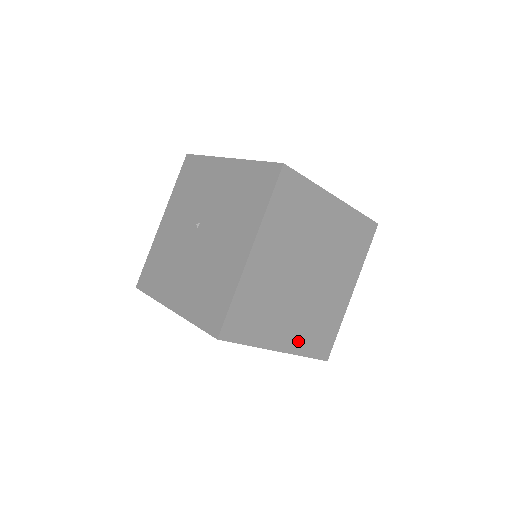
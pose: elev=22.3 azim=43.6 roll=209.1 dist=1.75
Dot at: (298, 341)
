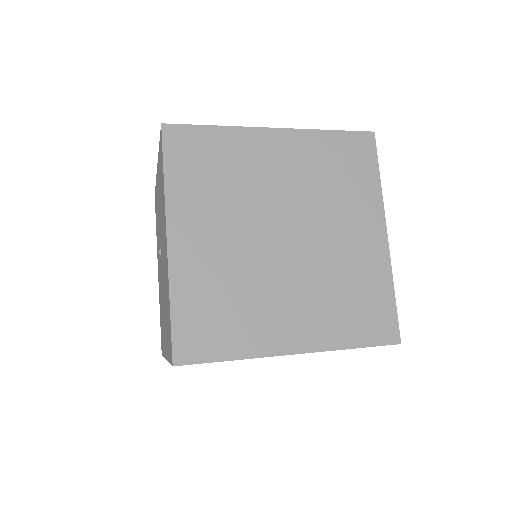
Dot at: (322, 330)
